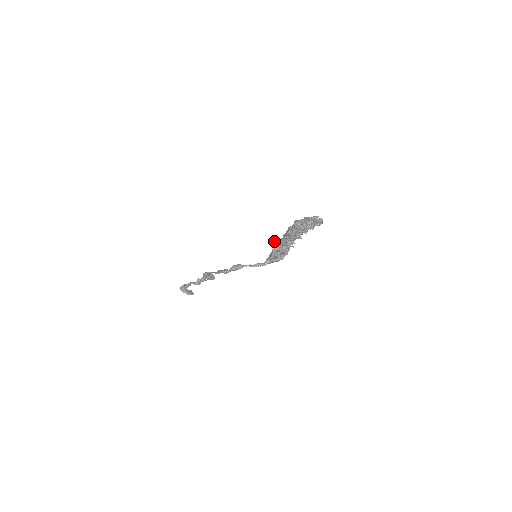
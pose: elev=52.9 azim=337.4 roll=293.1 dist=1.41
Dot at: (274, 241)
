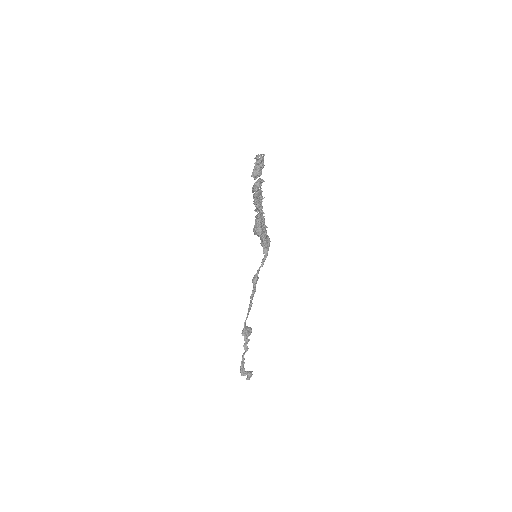
Dot at: (253, 230)
